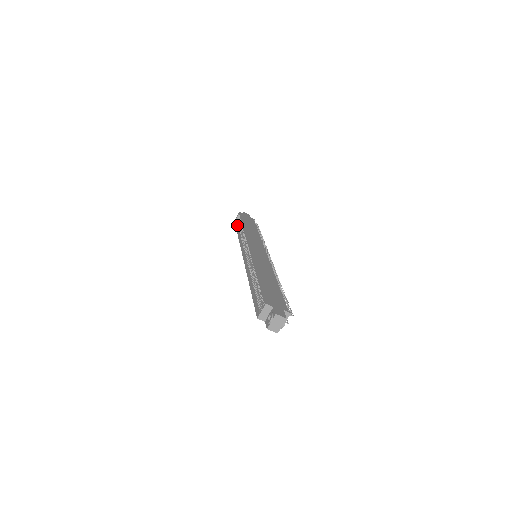
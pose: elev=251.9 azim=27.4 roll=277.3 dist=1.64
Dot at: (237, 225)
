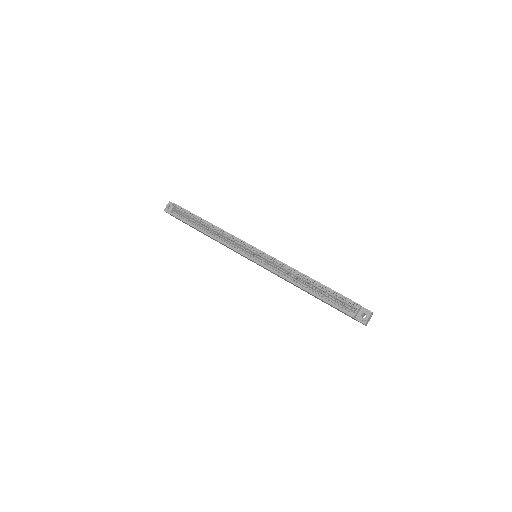
Dot at: (181, 218)
